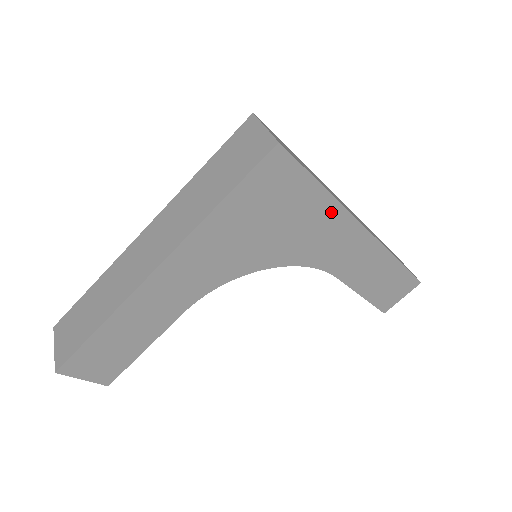
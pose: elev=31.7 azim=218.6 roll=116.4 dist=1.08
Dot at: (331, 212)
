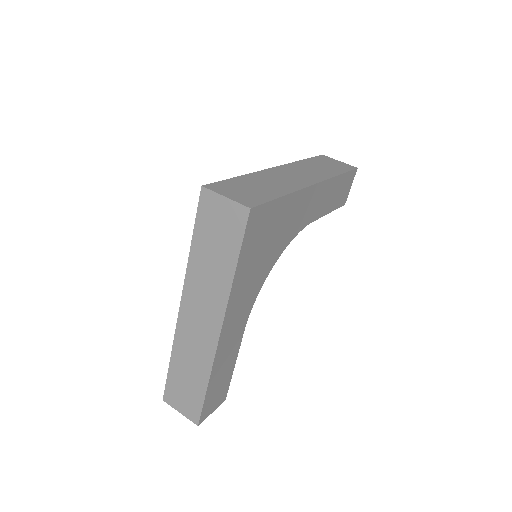
Dot at: (294, 201)
